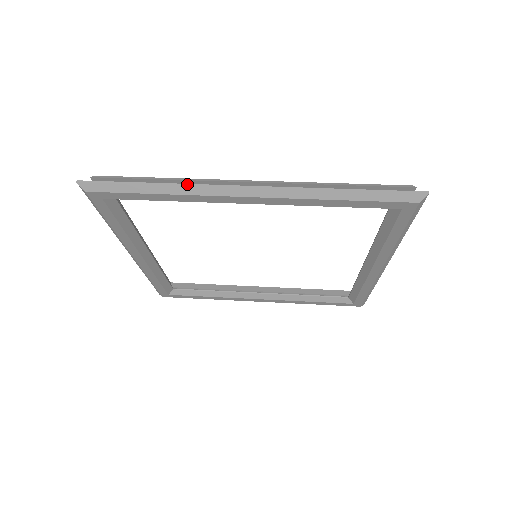
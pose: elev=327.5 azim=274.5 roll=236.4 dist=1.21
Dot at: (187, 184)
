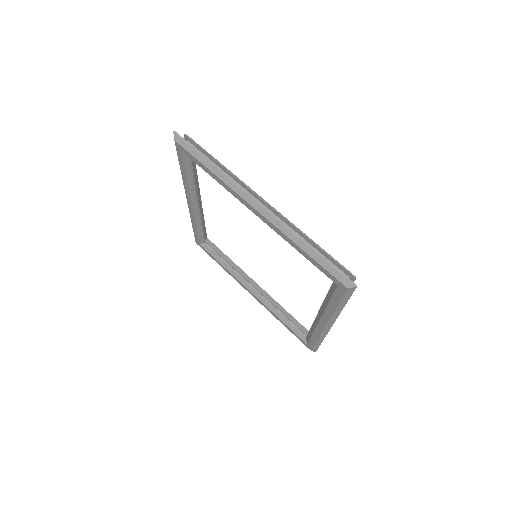
Dot at: (227, 176)
